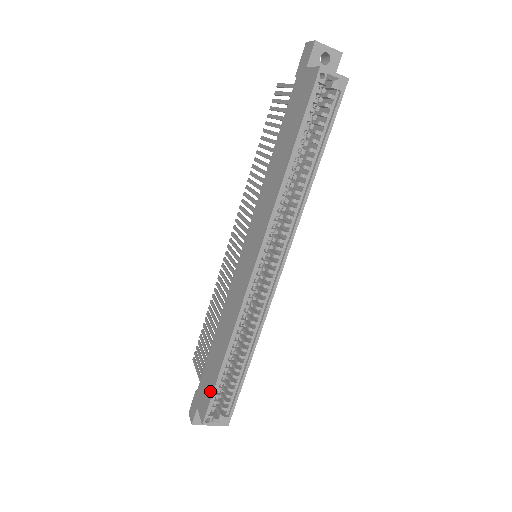
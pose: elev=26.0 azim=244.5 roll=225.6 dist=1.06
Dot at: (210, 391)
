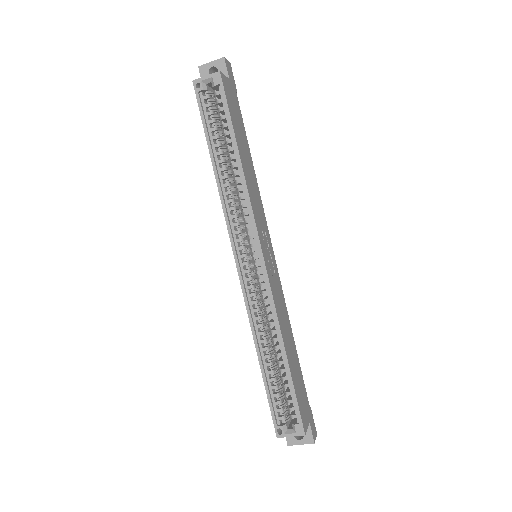
Dot at: (270, 400)
